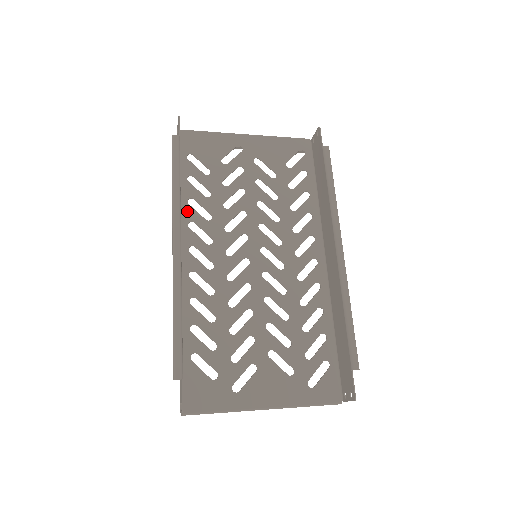
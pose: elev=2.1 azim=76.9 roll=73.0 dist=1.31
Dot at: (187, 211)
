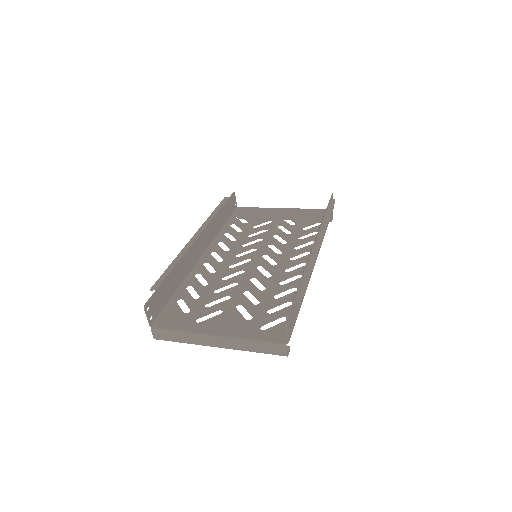
Dot at: (221, 237)
